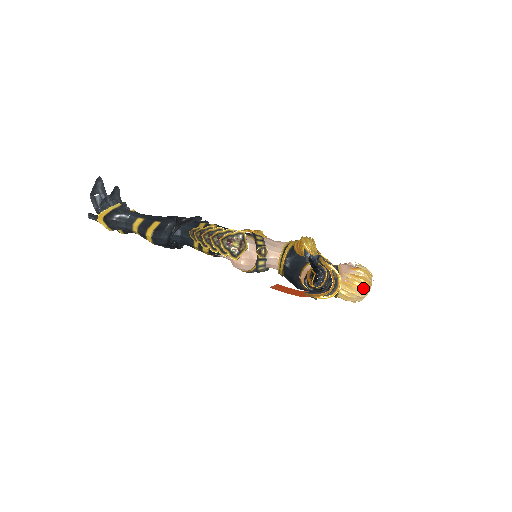
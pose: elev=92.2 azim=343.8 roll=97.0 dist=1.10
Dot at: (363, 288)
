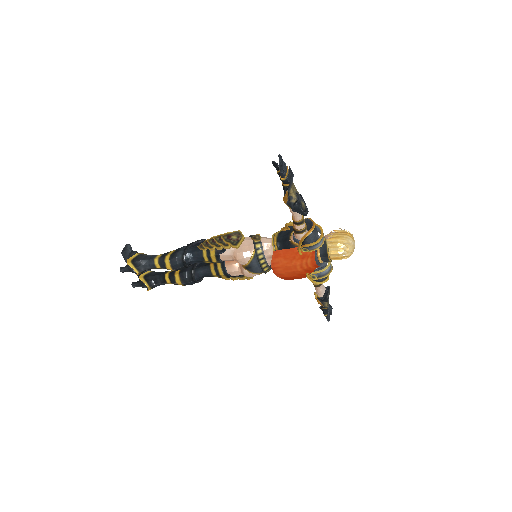
Dot at: (346, 237)
